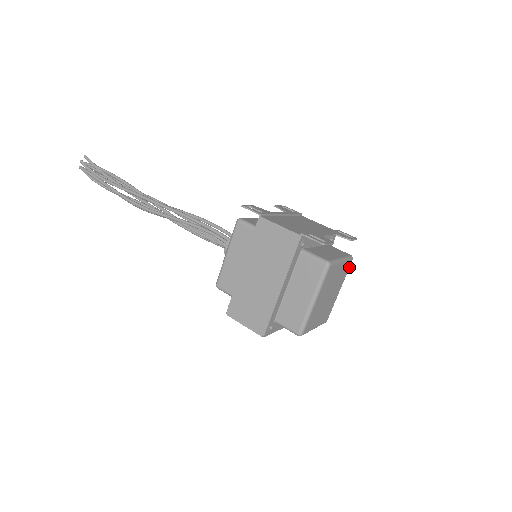
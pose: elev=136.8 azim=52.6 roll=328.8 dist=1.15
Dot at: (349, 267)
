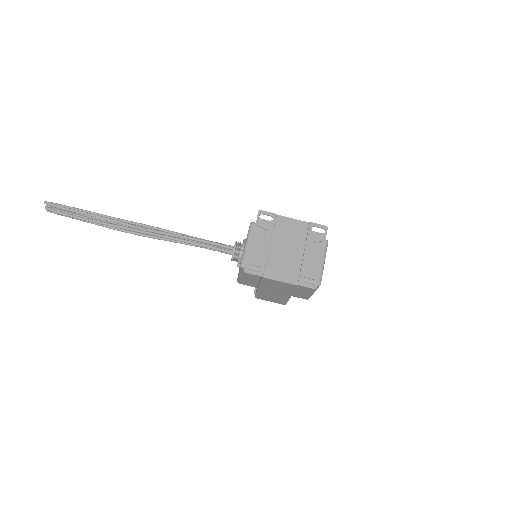
Dot at: occluded
